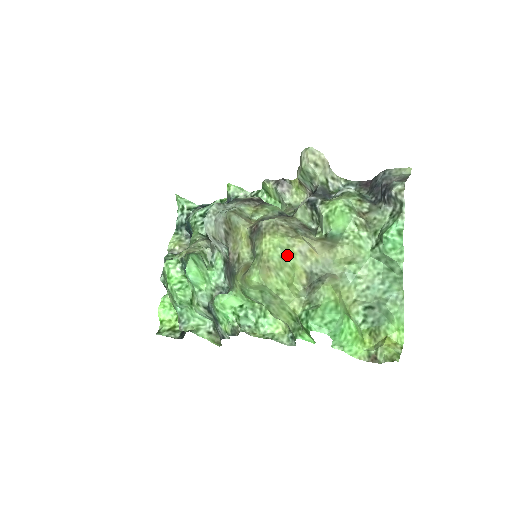
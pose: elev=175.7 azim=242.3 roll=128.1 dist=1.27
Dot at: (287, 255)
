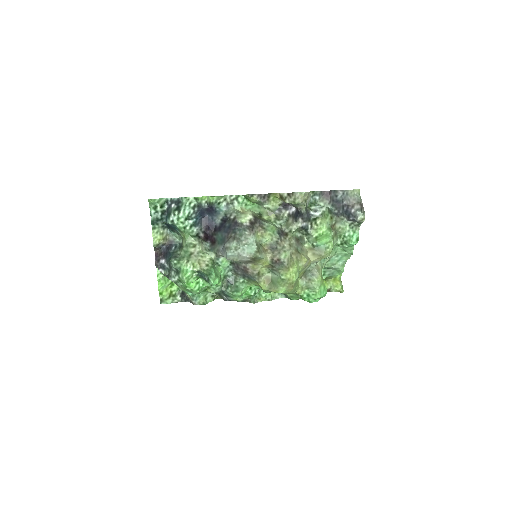
Dot at: (299, 272)
